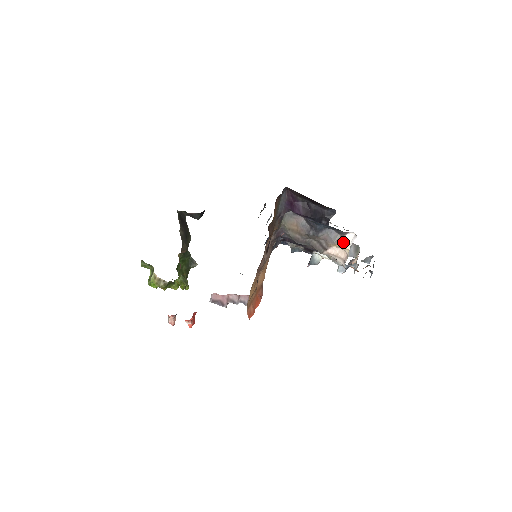
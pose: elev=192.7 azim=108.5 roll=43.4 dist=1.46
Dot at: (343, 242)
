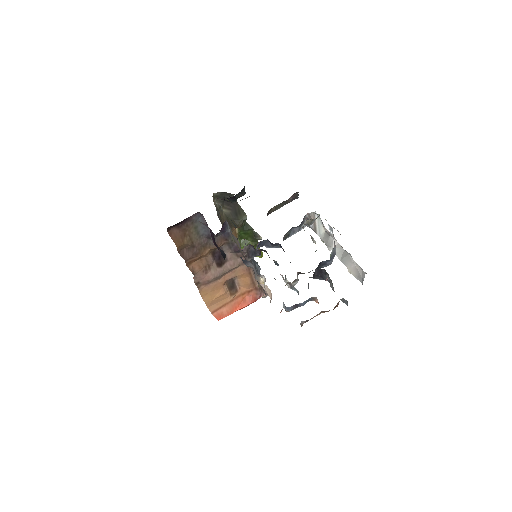
Dot at: (264, 282)
